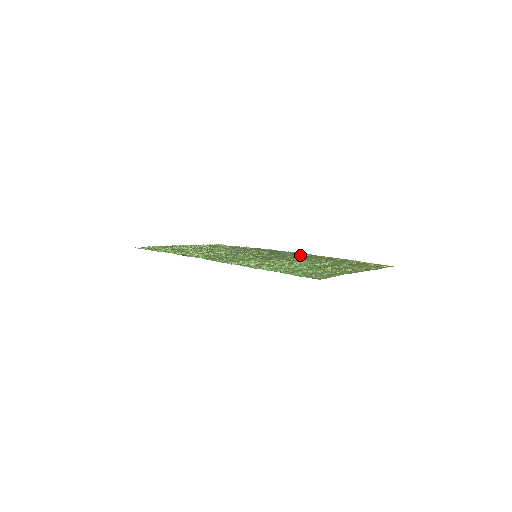
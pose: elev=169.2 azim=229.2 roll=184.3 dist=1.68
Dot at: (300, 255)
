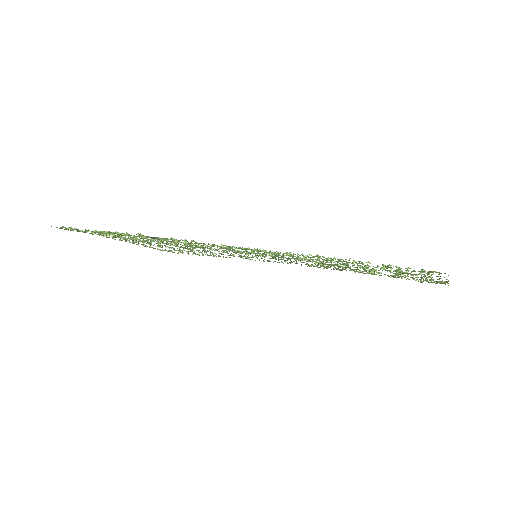
Dot at: (308, 265)
